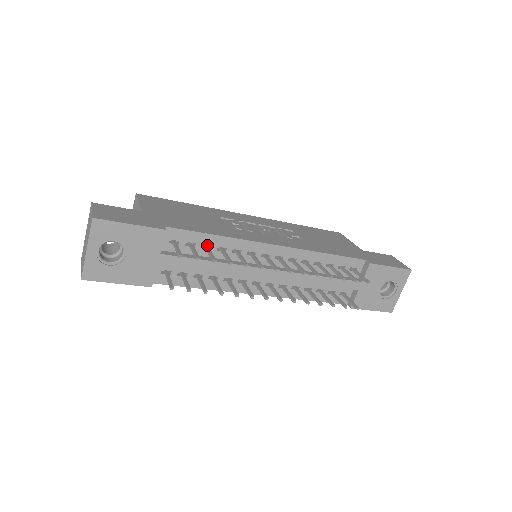
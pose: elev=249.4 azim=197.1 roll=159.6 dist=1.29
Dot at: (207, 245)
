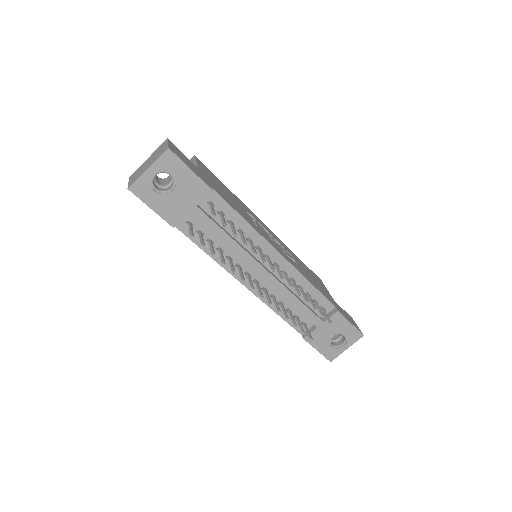
Dot at: (232, 222)
